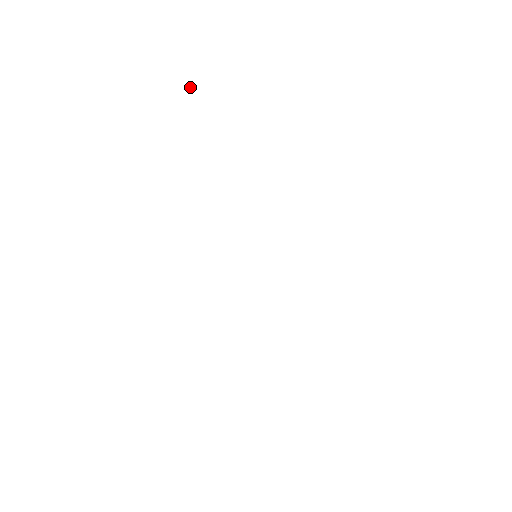
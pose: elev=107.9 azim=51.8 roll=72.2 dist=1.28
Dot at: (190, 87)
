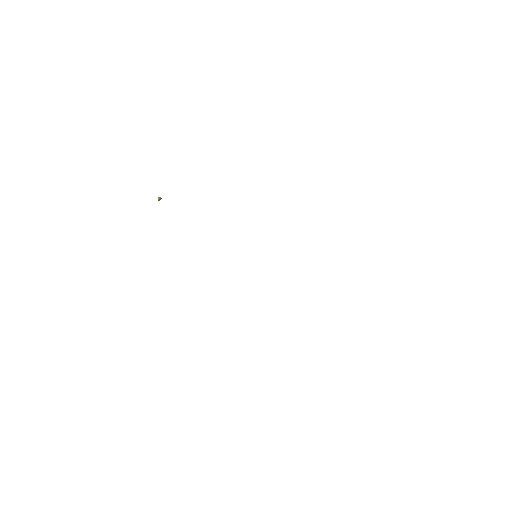
Dot at: (159, 198)
